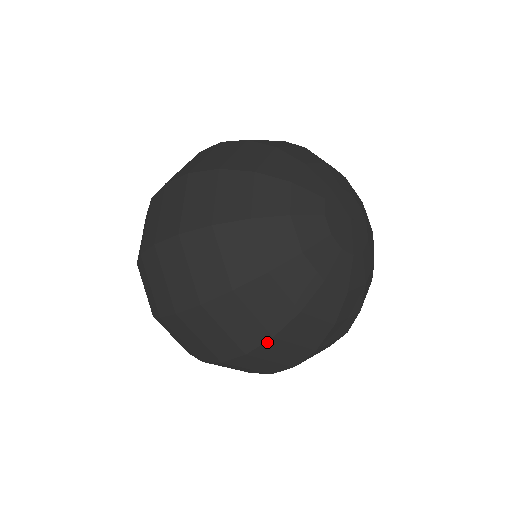
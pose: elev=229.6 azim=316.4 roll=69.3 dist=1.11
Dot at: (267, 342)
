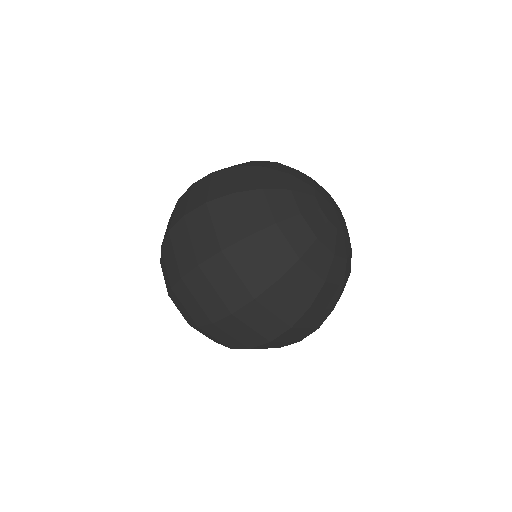
Dot at: (306, 312)
